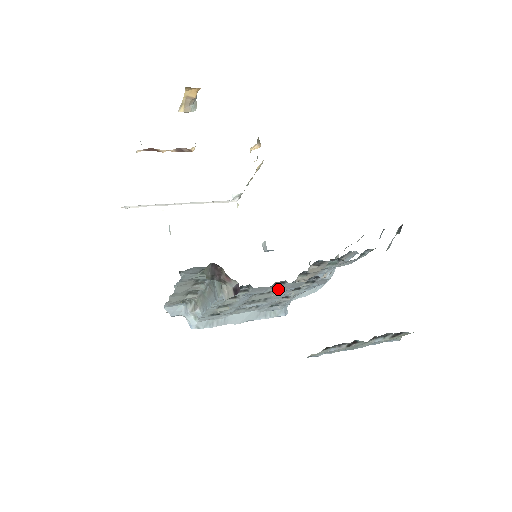
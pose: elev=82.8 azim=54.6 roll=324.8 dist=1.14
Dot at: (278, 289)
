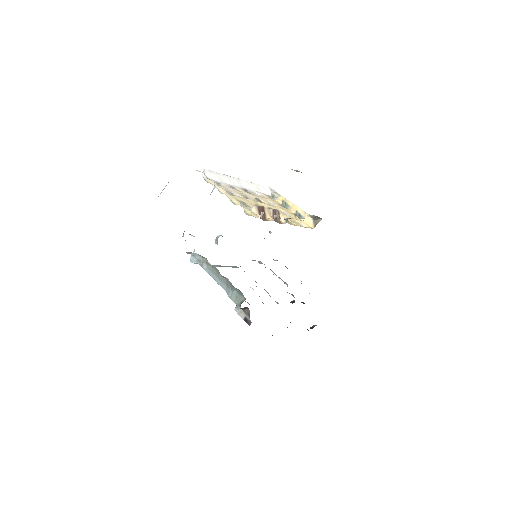
Dot at: occluded
